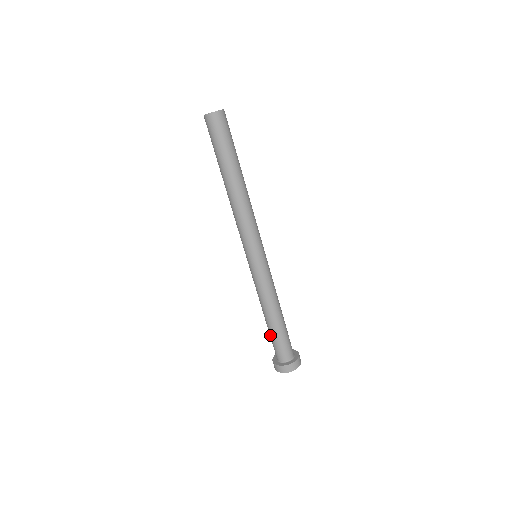
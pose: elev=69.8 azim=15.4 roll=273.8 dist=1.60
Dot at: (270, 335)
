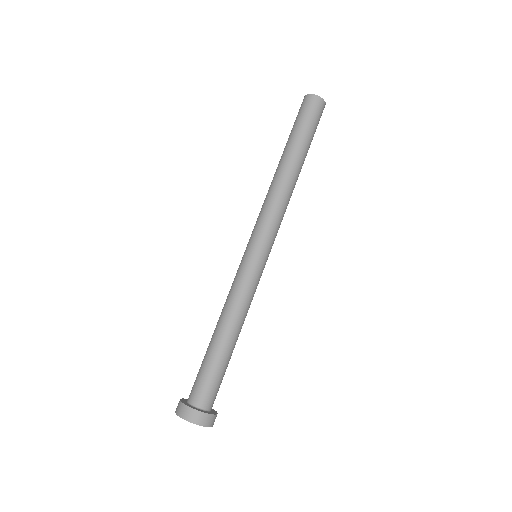
Dot at: (205, 360)
